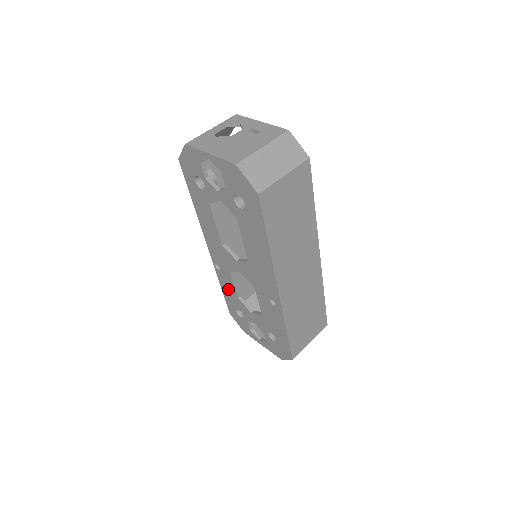
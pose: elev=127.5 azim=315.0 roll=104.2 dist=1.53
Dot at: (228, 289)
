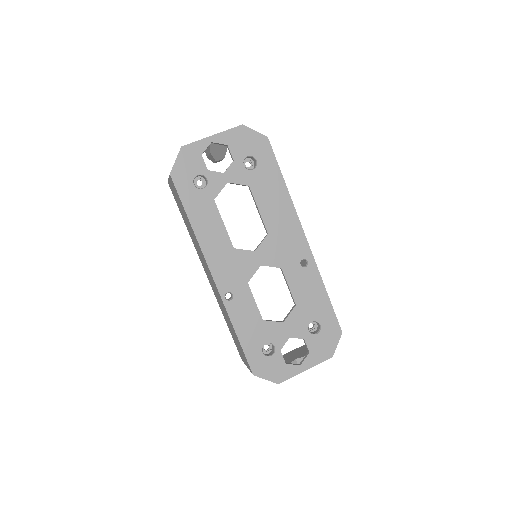
Dot at: (247, 321)
